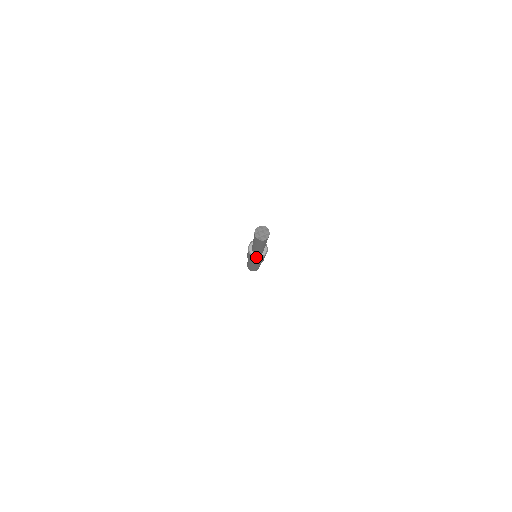
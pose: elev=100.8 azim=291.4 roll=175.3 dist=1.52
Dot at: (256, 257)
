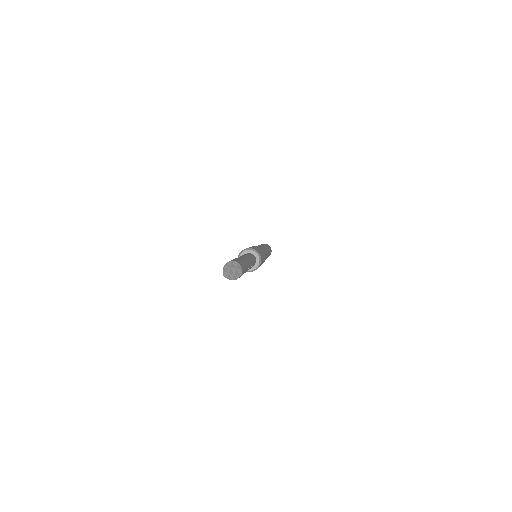
Dot at: occluded
